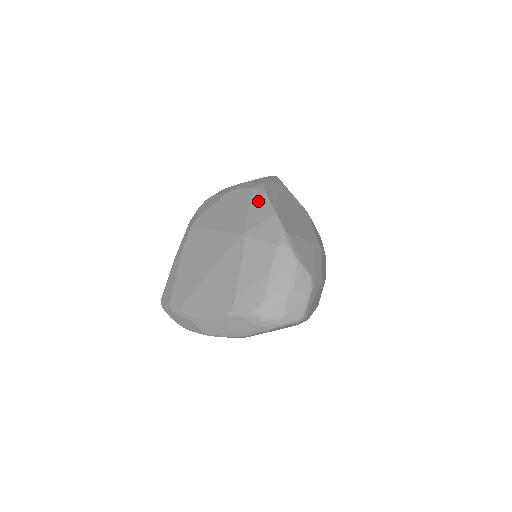
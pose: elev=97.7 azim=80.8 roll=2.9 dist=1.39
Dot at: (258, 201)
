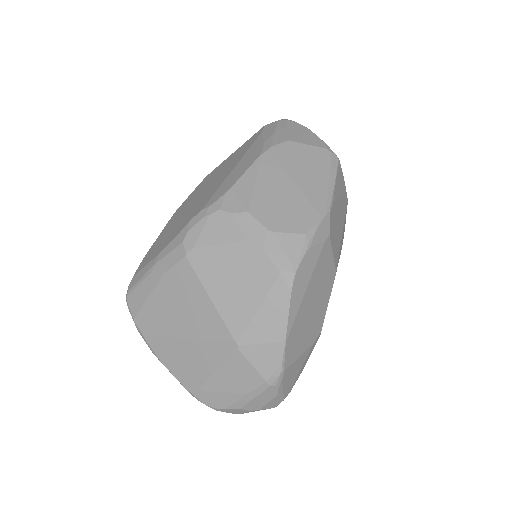
Dot at: (275, 304)
